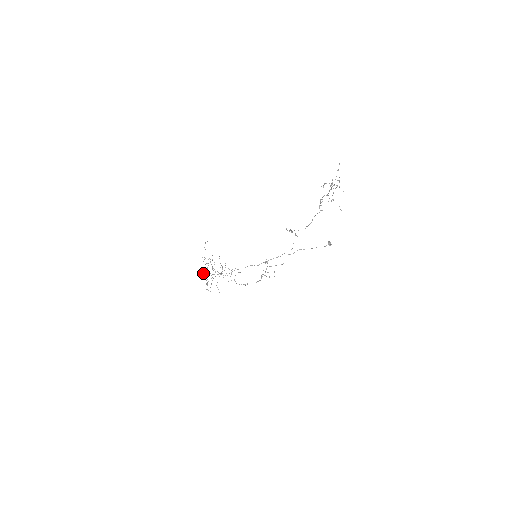
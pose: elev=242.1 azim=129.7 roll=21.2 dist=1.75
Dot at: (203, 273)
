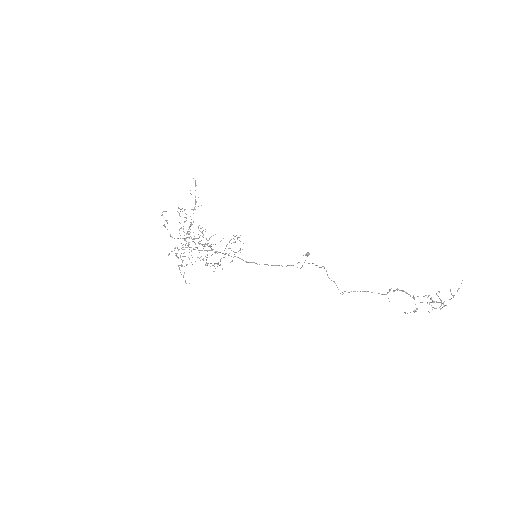
Dot at: occluded
